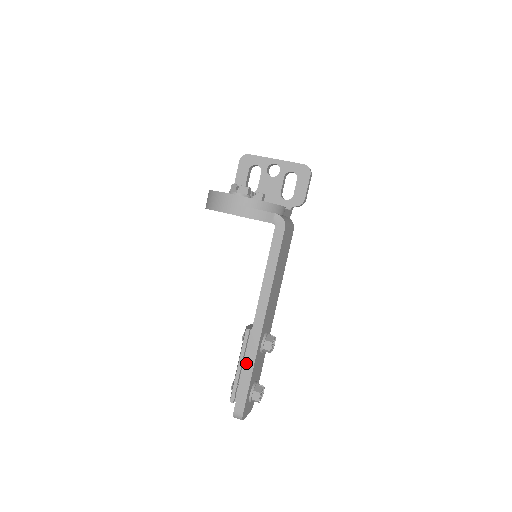
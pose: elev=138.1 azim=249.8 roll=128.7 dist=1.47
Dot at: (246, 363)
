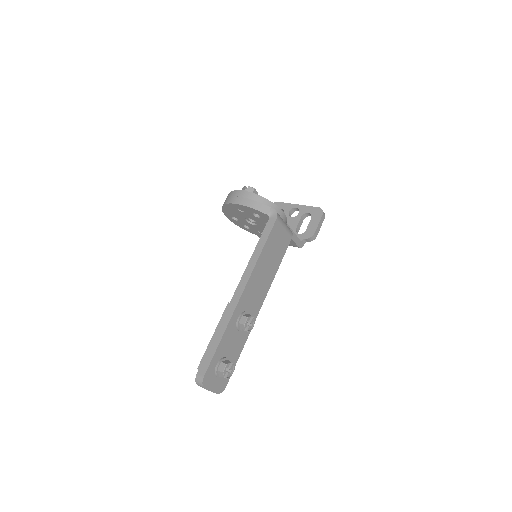
Dot at: (219, 329)
